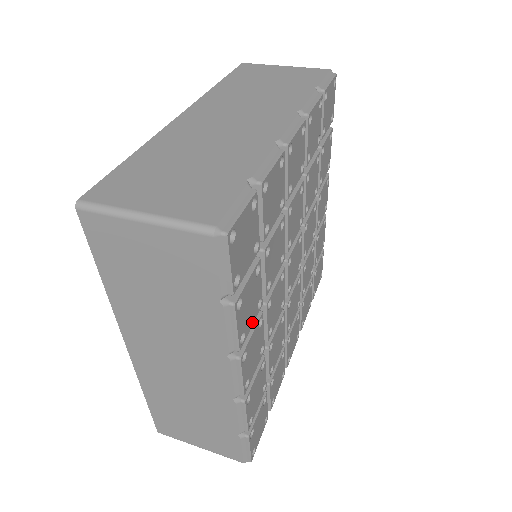
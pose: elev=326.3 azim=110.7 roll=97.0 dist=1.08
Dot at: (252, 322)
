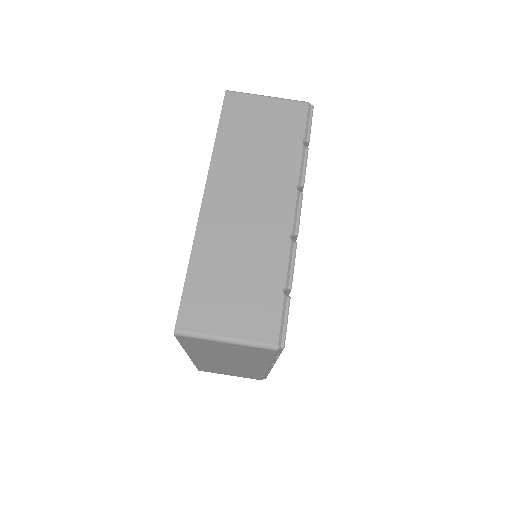
Dot at: occluded
